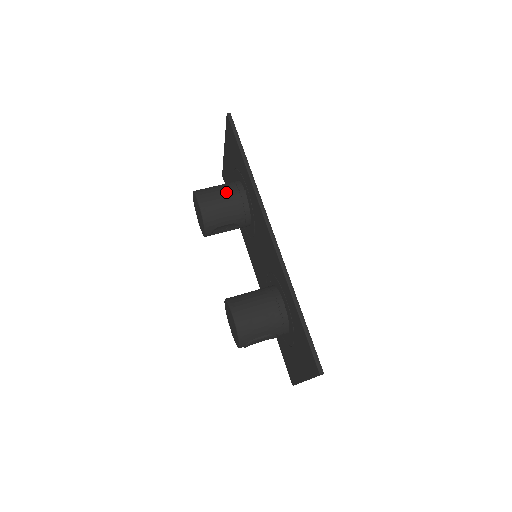
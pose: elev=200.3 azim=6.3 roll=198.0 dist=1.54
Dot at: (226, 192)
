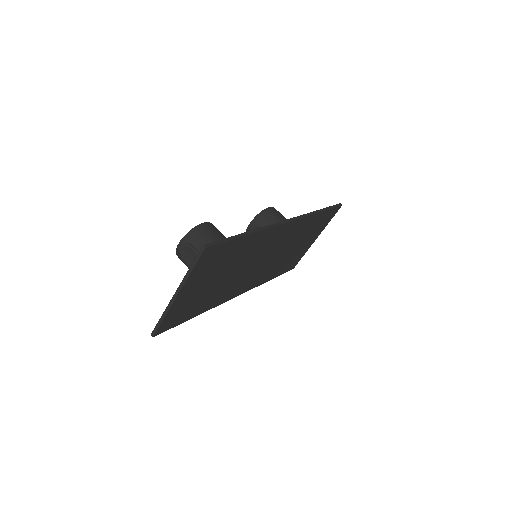
Dot at: occluded
